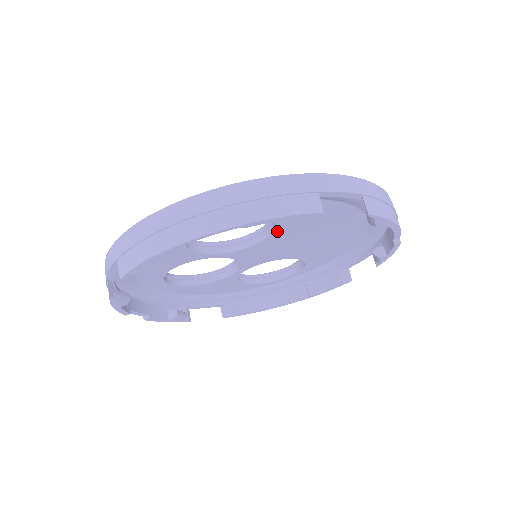
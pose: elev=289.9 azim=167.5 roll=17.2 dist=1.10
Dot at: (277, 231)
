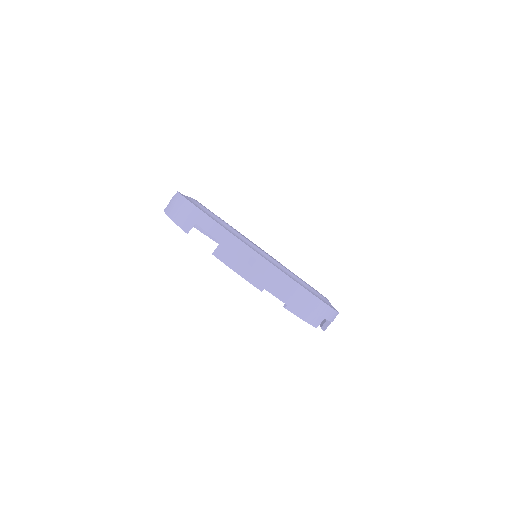
Dot at: occluded
